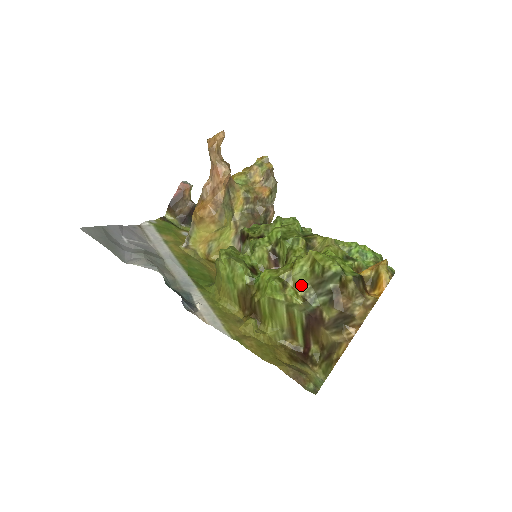
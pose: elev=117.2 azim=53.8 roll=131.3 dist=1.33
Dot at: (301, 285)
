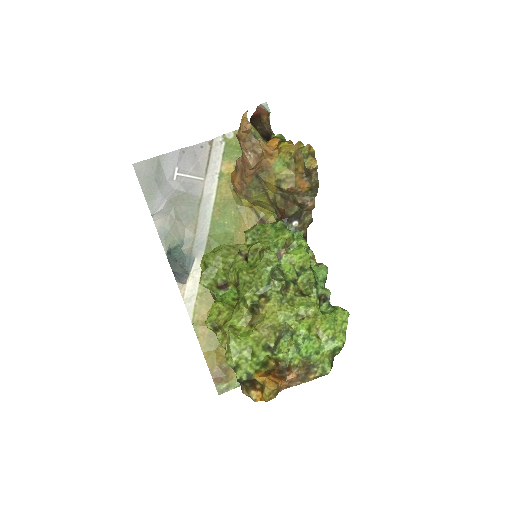
Dot at: occluded
